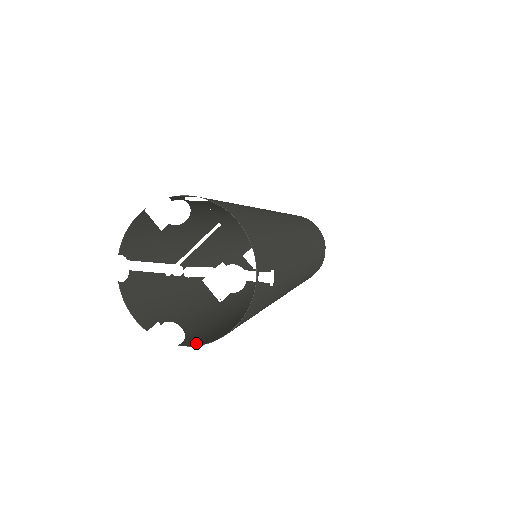
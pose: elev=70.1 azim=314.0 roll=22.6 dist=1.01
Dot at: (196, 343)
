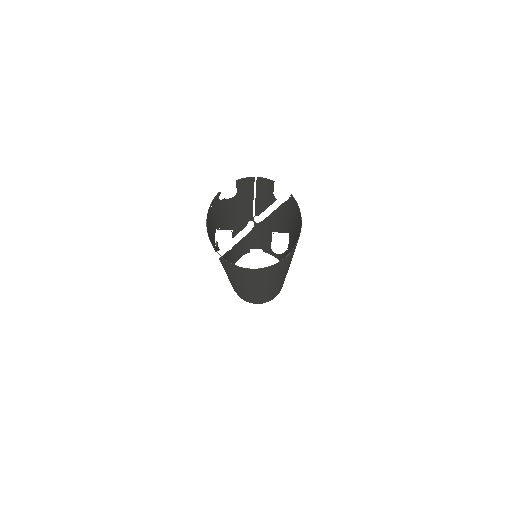
Dot at: (294, 241)
